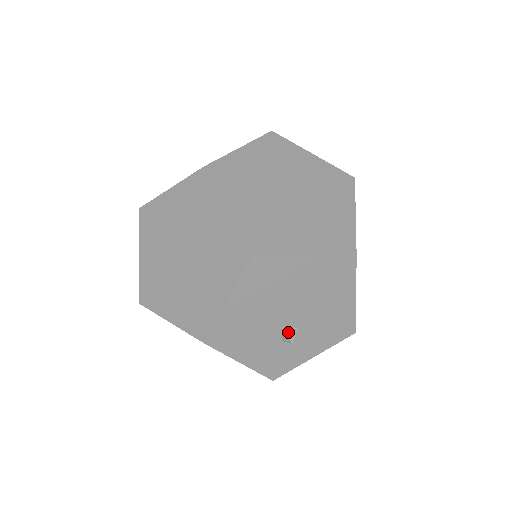
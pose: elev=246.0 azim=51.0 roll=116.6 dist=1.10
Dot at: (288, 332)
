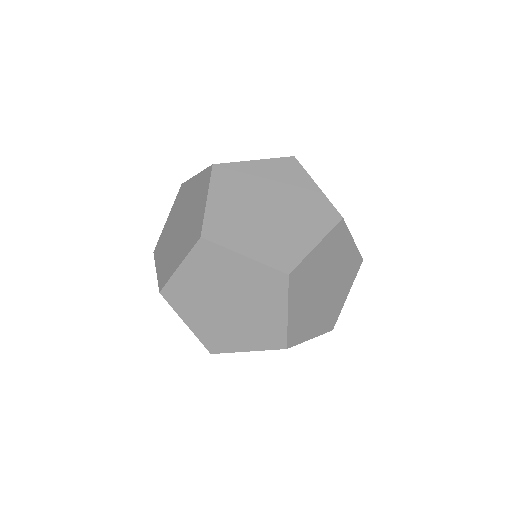
Dot at: occluded
